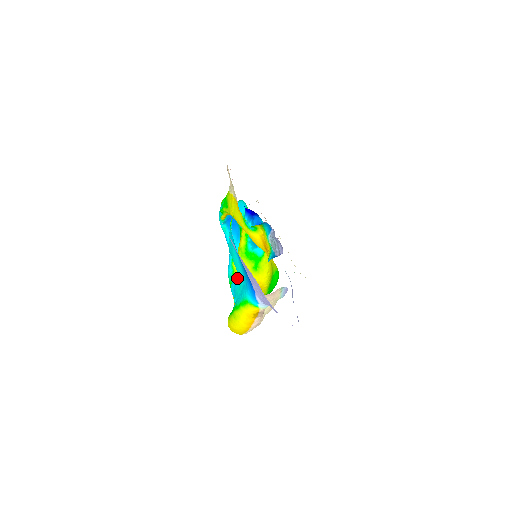
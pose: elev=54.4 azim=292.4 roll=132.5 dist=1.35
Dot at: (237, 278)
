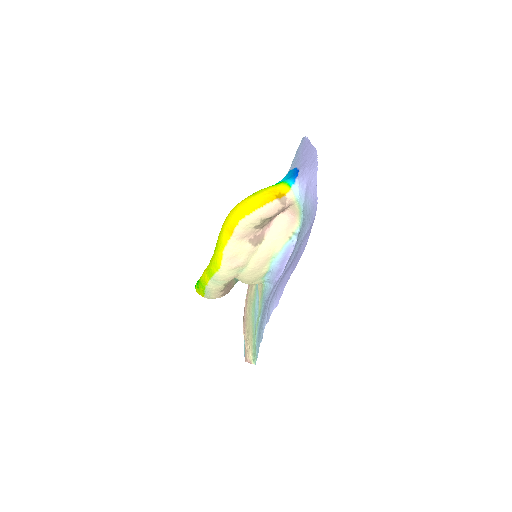
Dot at: occluded
